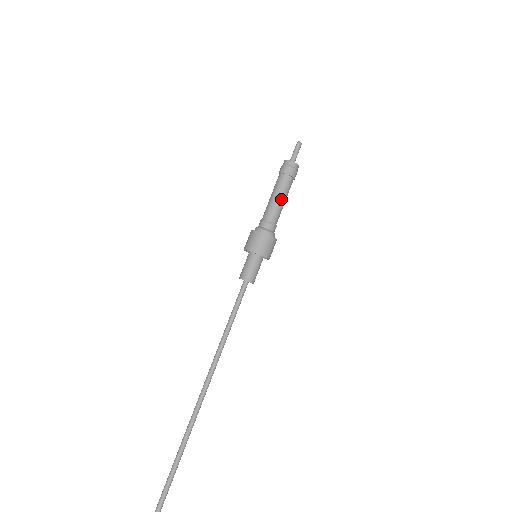
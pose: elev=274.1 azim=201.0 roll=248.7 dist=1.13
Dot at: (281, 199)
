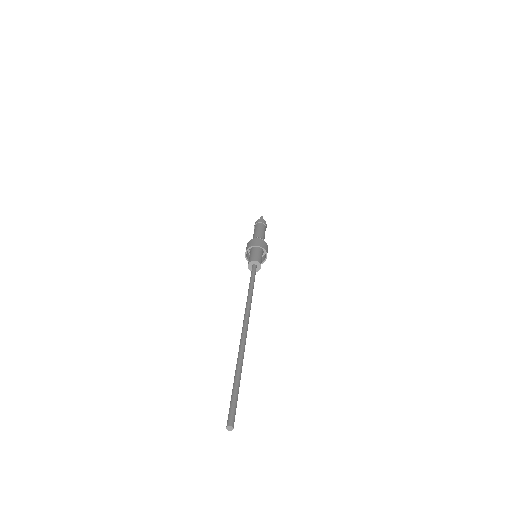
Dot at: (263, 232)
